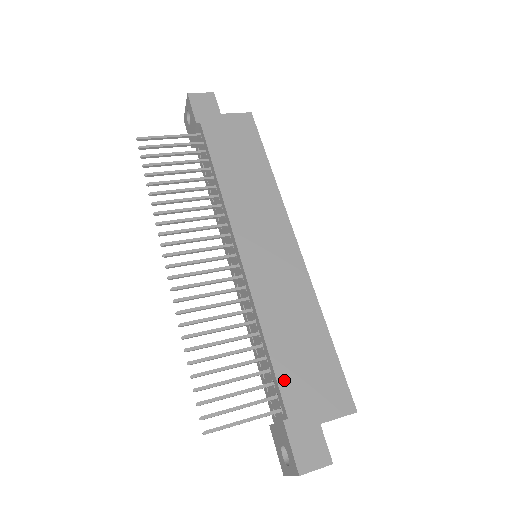
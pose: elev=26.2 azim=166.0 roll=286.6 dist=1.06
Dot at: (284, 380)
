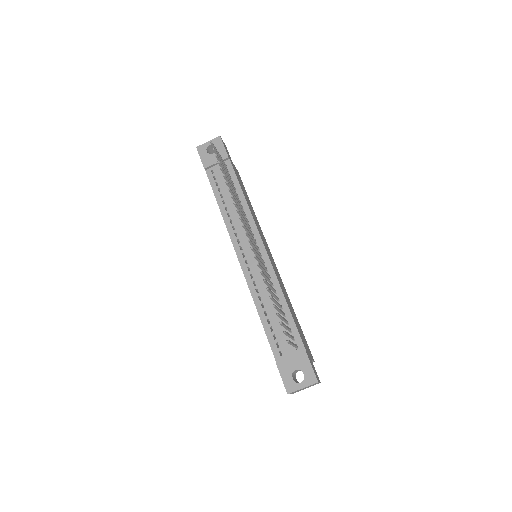
Dot at: (298, 329)
